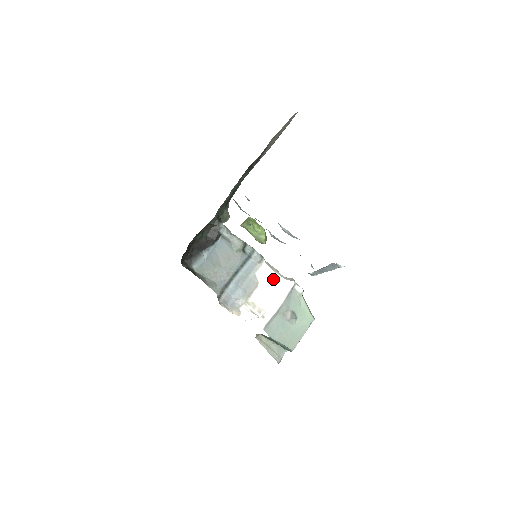
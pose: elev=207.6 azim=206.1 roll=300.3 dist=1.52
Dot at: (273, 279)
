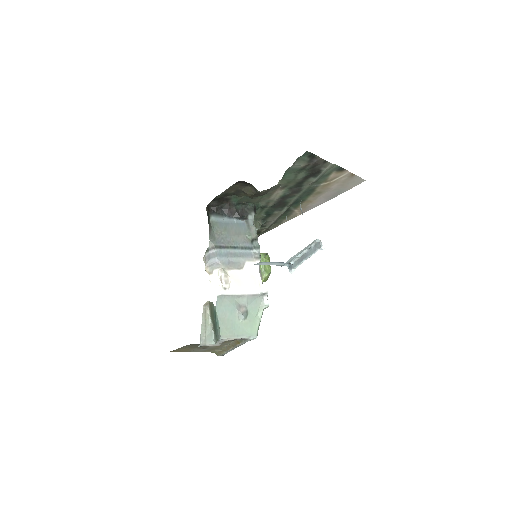
Dot at: (254, 276)
